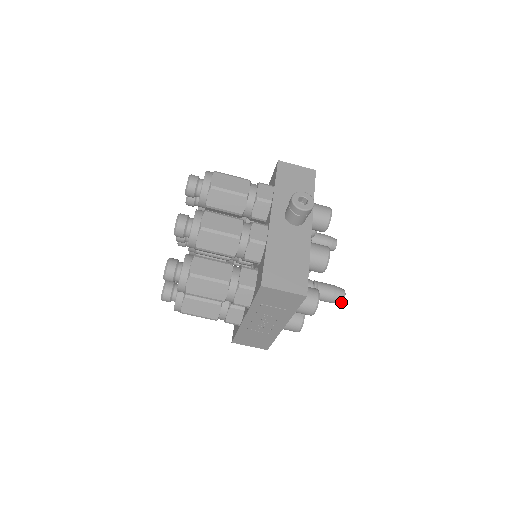
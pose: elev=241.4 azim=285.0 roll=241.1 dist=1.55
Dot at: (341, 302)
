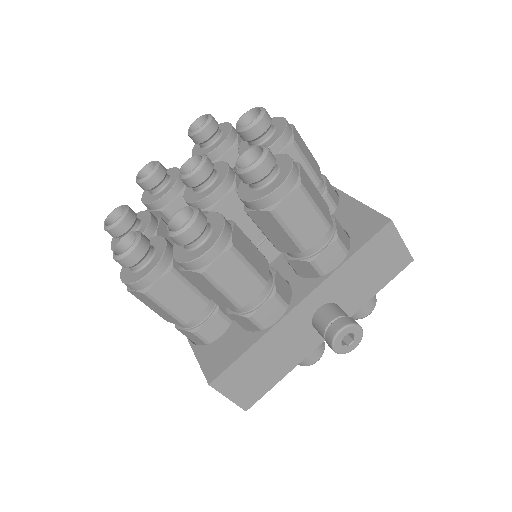
Dot at: occluded
